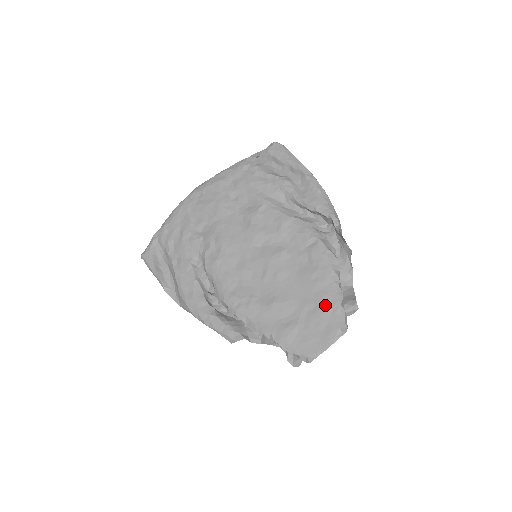
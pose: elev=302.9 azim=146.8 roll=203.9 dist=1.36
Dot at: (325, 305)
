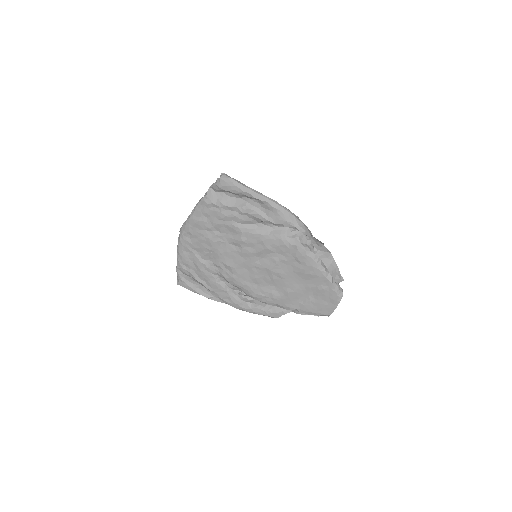
Dot at: (322, 286)
